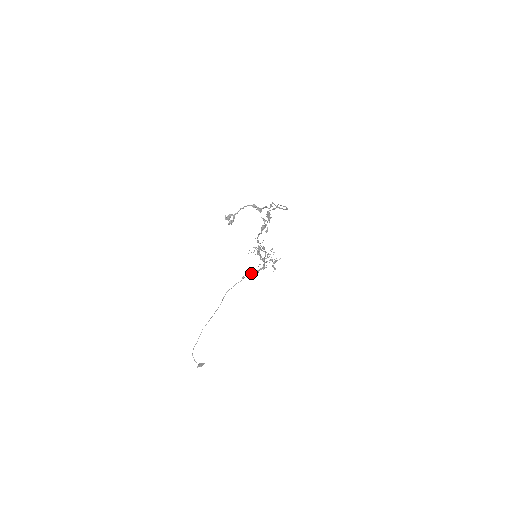
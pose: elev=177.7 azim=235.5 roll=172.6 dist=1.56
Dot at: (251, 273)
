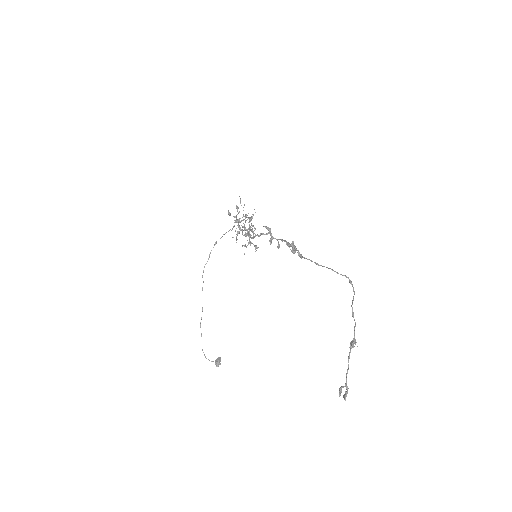
Dot at: occluded
